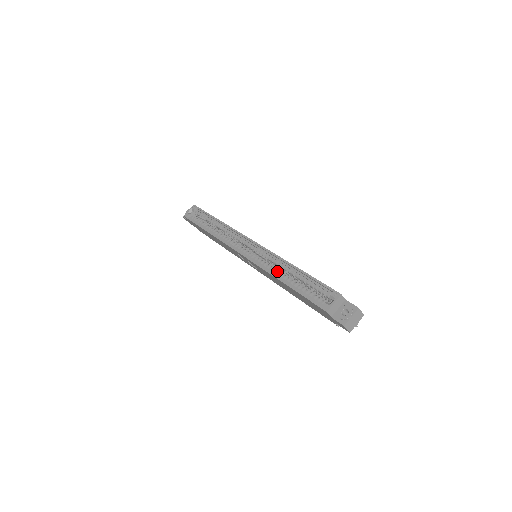
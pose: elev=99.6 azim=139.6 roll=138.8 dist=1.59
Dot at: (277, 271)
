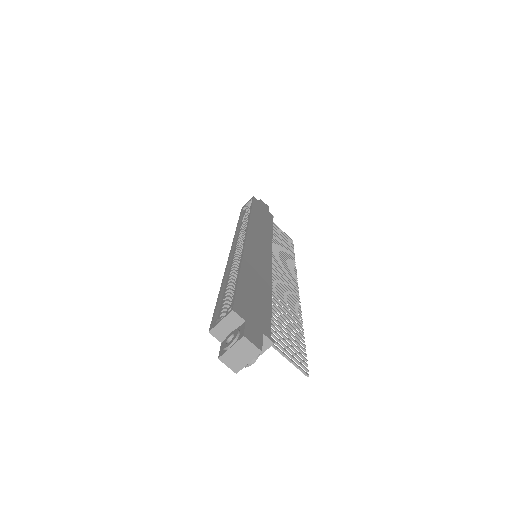
Dot at: (231, 272)
